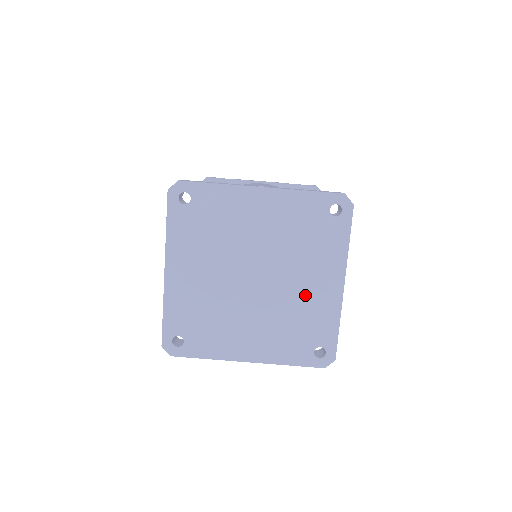
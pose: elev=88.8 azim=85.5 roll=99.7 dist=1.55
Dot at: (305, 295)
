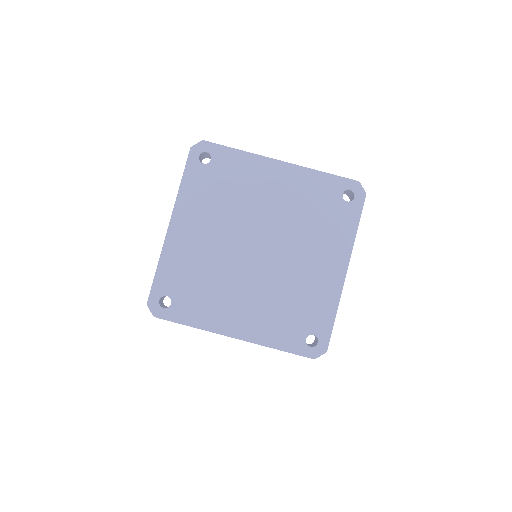
Dot at: (306, 275)
